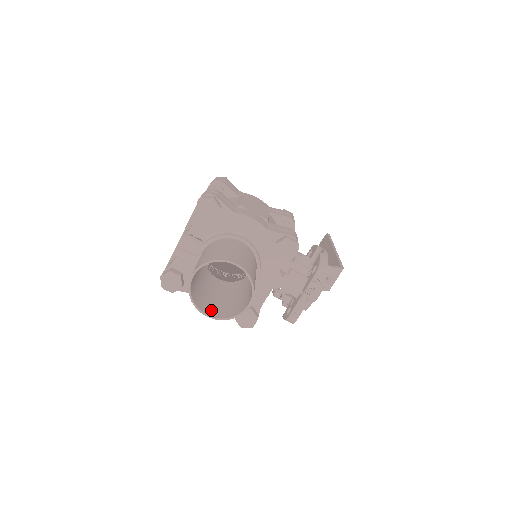
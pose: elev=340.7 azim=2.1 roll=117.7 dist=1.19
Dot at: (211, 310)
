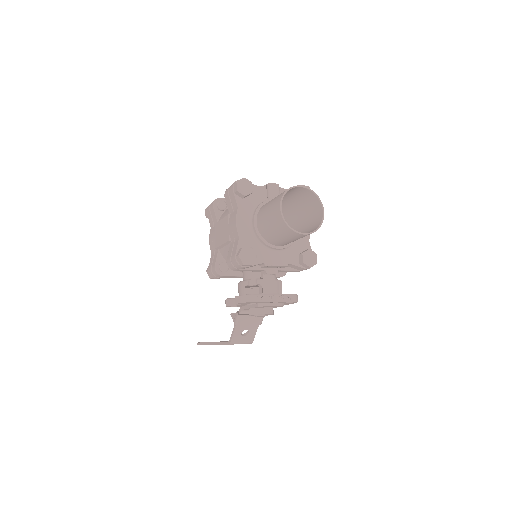
Dot at: (277, 212)
